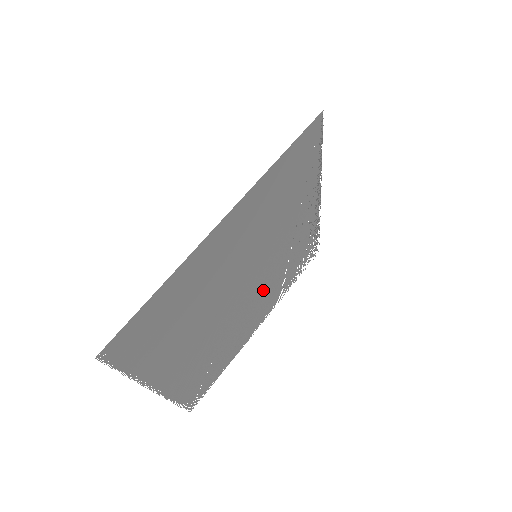
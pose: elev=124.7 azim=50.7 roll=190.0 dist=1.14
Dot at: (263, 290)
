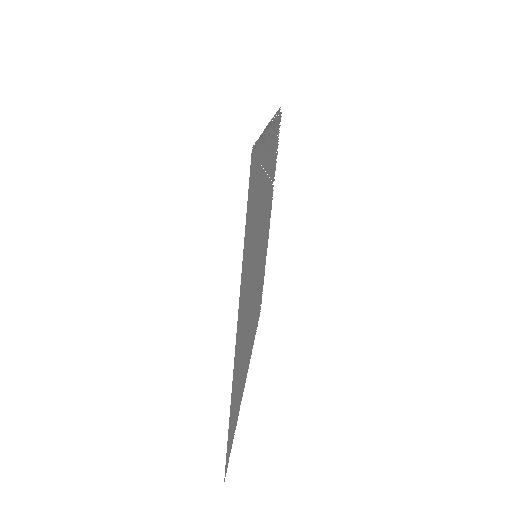
Dot at: (266, 225)
